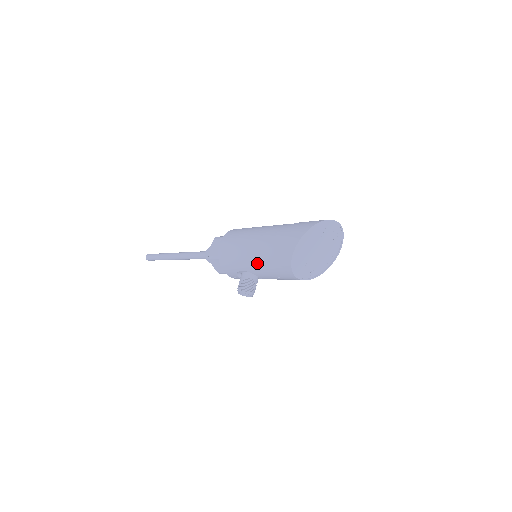
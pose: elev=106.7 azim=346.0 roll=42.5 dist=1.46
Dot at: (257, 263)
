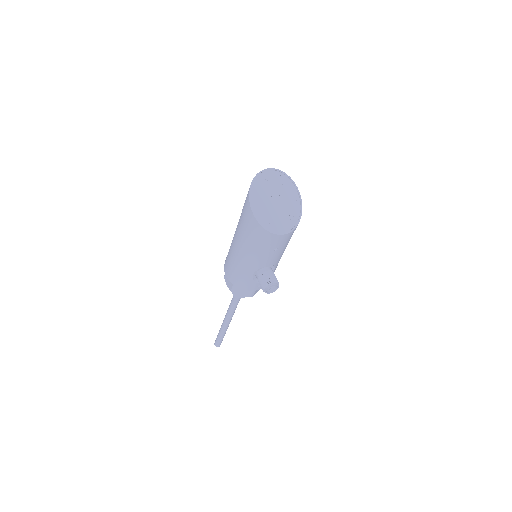
Dot at: (251, 256)
